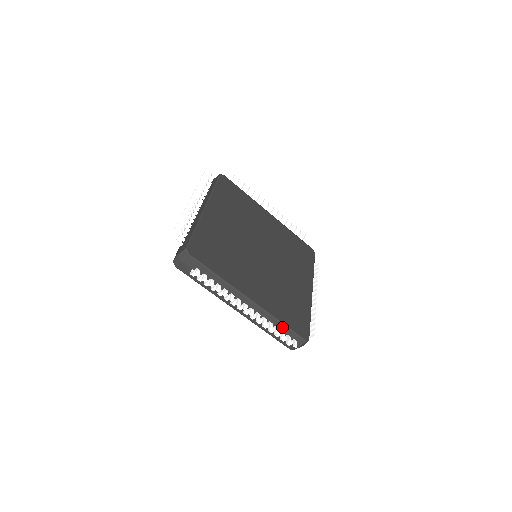
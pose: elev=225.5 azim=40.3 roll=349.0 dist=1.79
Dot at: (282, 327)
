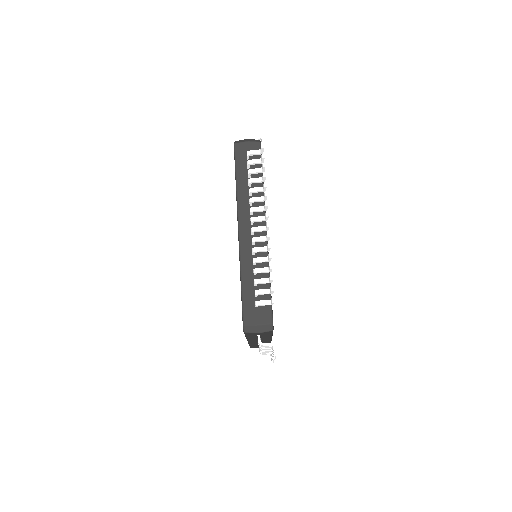
Dot at: (266, 284)
